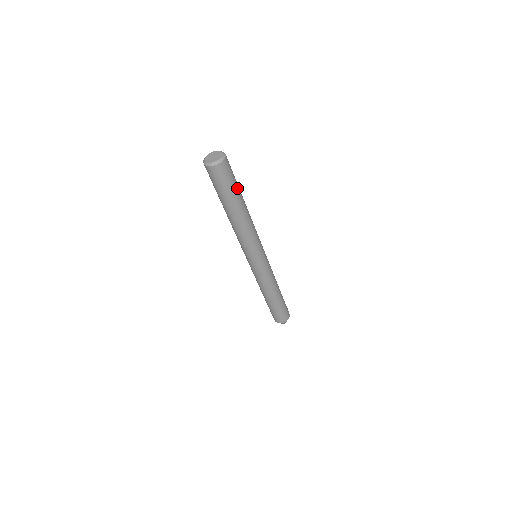
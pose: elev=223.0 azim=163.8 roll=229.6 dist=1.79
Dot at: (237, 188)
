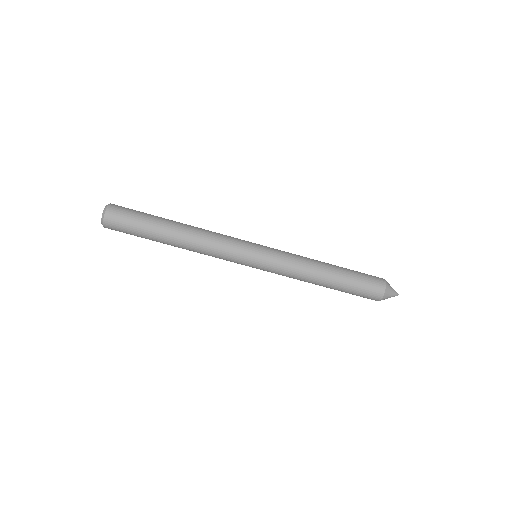
Dot at: (147, 222)
